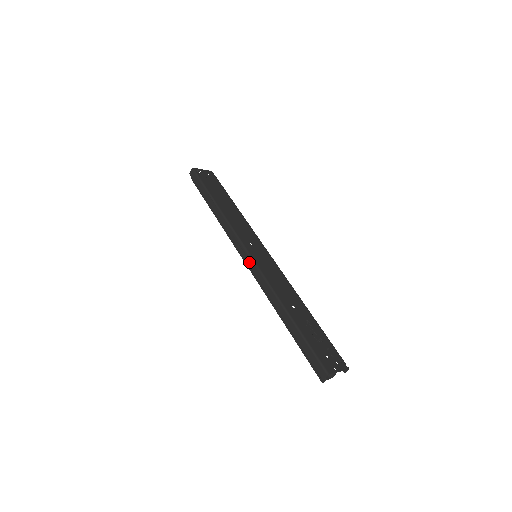
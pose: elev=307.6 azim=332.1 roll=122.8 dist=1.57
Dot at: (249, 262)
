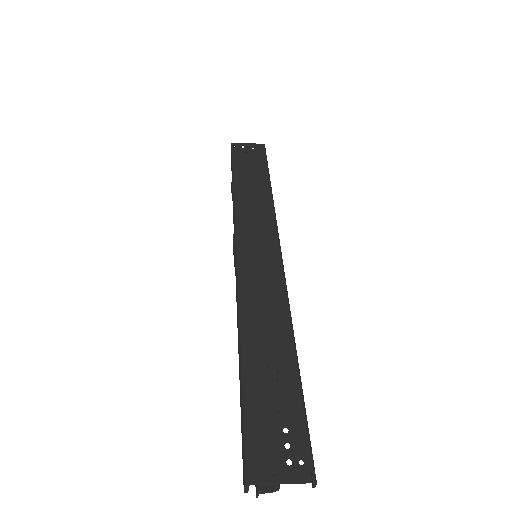
Dot at: (234, 265)
